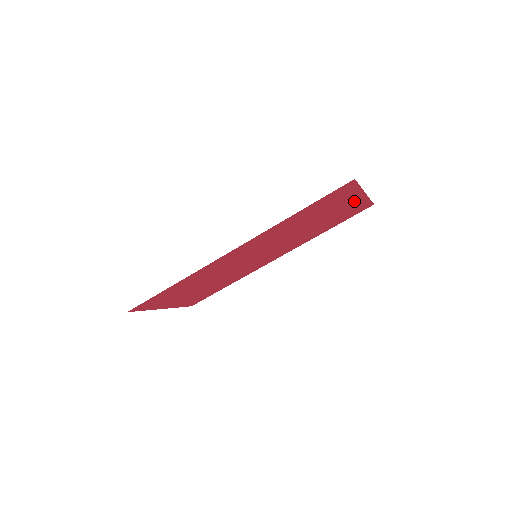
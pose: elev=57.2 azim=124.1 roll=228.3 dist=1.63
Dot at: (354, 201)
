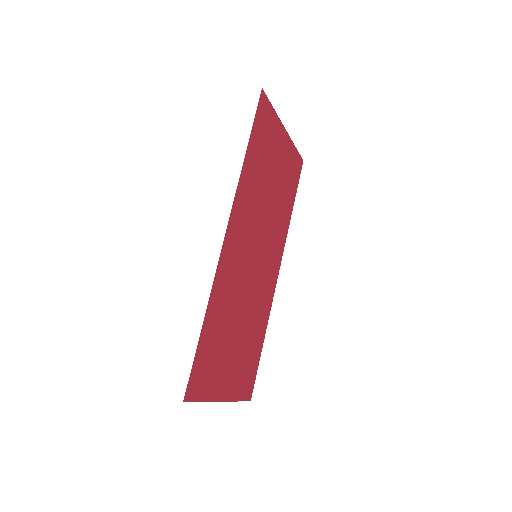
Dot at: (284, 145)
